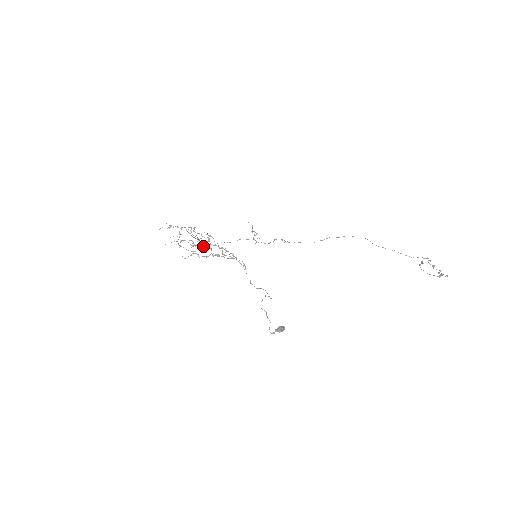
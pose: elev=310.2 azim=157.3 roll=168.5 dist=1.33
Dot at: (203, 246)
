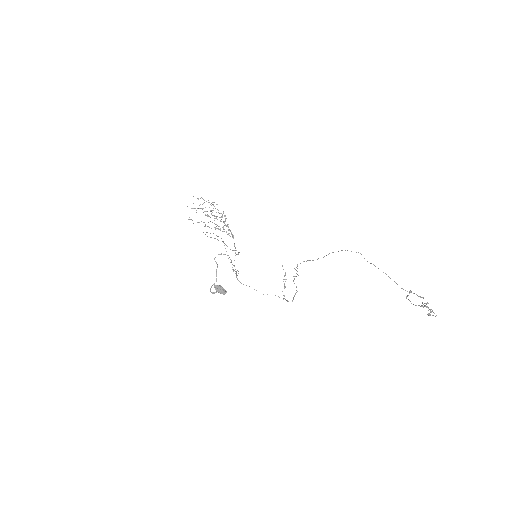
Dot at: (211, 213)
